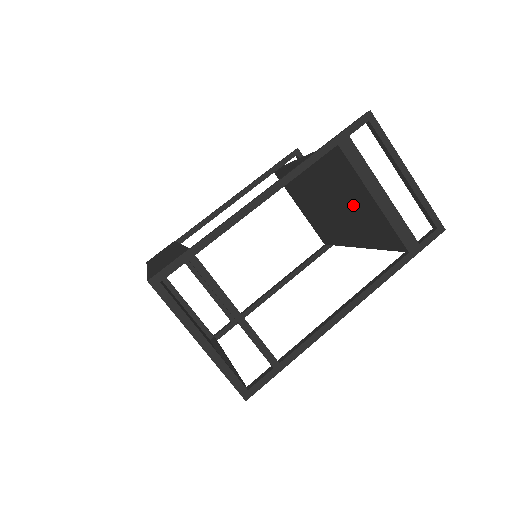
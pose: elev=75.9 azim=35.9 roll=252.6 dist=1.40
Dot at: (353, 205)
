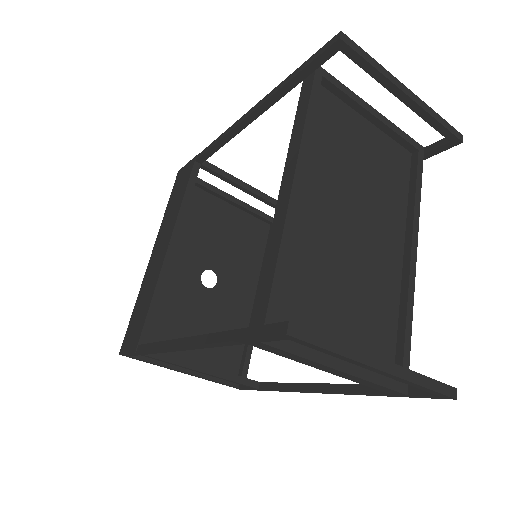
Dot at: occluded
